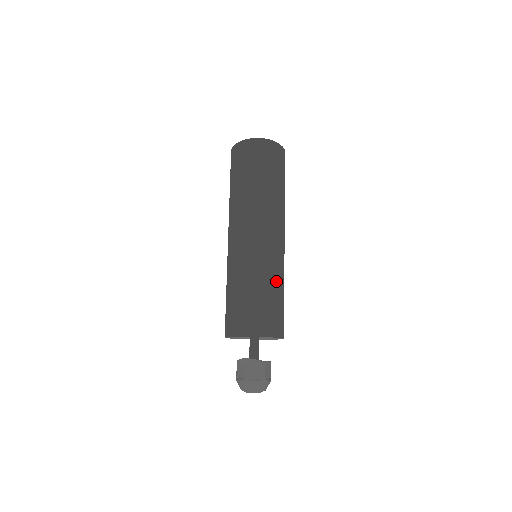
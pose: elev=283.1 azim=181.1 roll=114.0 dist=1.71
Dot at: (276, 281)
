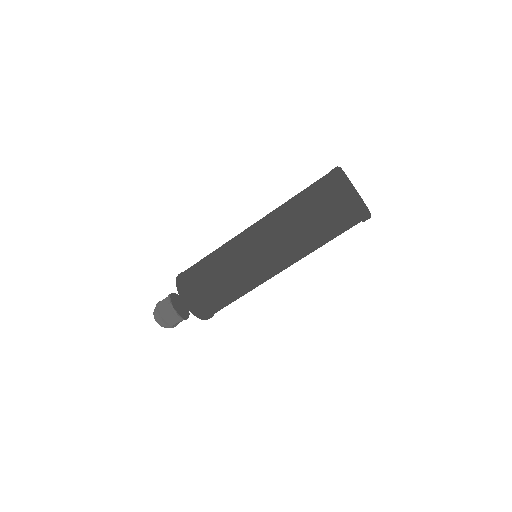
Dot at: occluded
